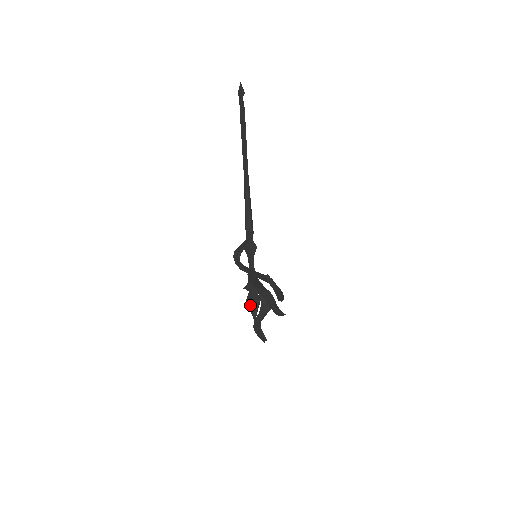
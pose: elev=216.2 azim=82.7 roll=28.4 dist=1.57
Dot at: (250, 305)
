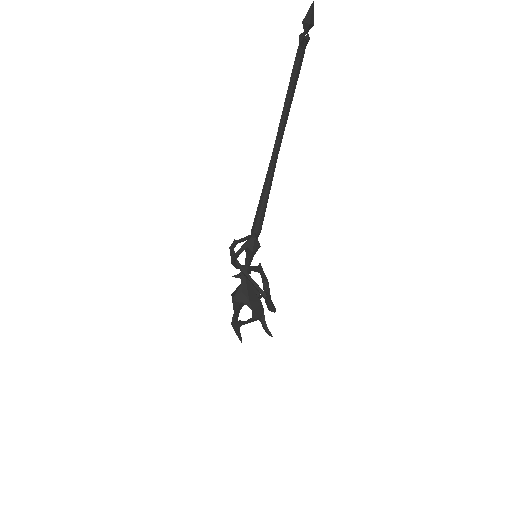
Dot at: (235, 305)
